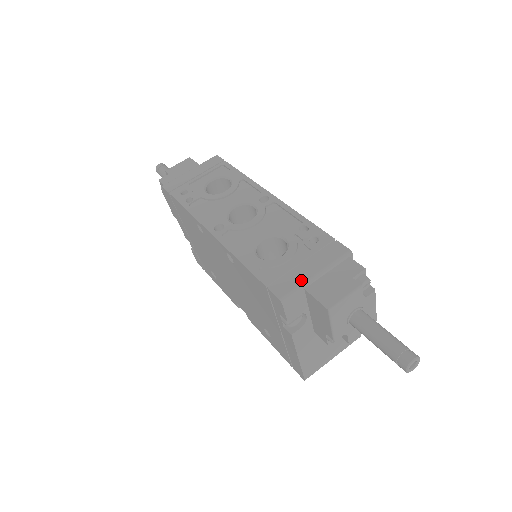
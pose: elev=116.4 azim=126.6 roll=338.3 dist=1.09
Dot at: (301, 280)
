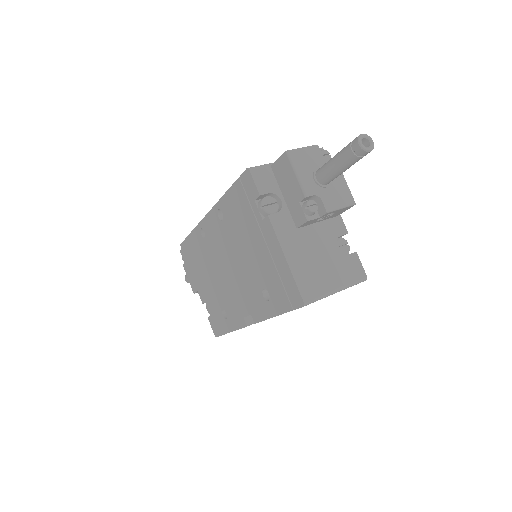
Dot at: (268, 165)
